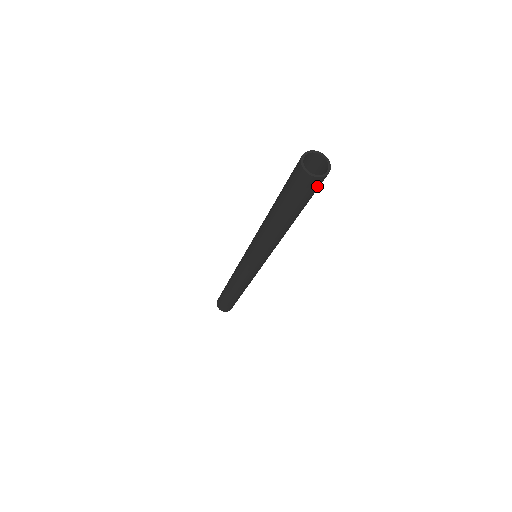
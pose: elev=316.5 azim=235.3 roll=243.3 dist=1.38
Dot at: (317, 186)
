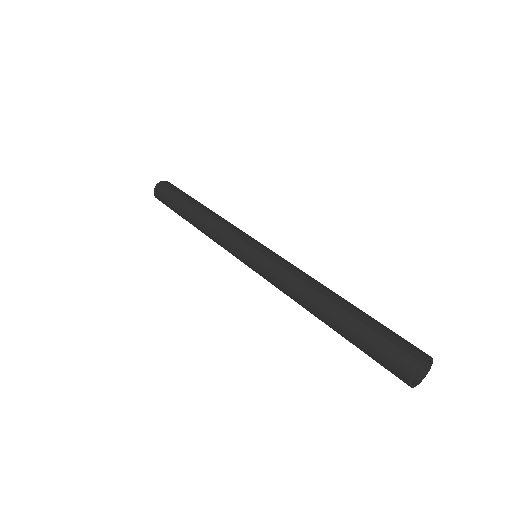
Dot at: occluded
